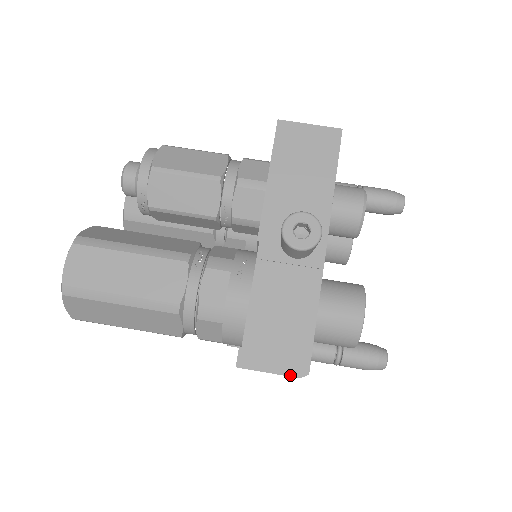
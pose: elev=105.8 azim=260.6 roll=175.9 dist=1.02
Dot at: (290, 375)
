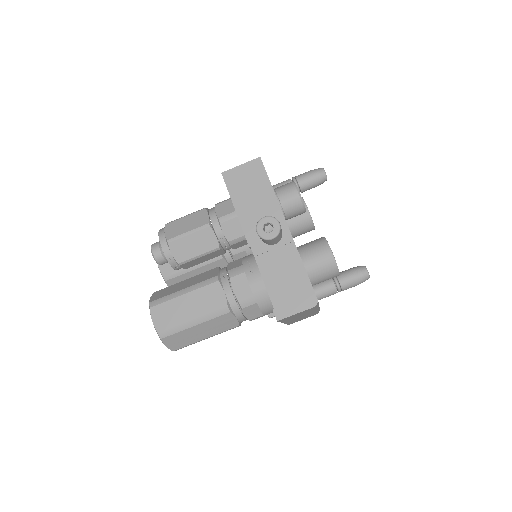
Dot at: (308, 308)
